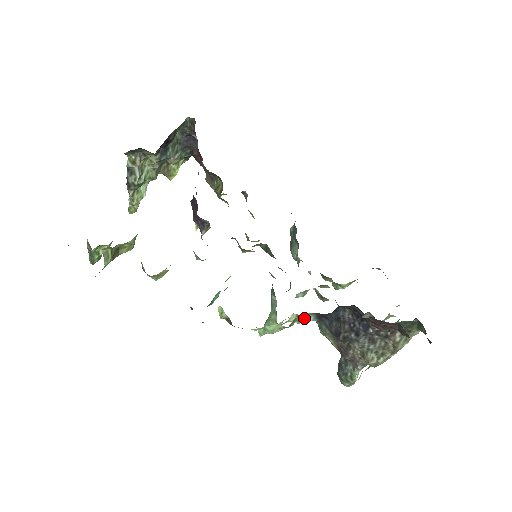
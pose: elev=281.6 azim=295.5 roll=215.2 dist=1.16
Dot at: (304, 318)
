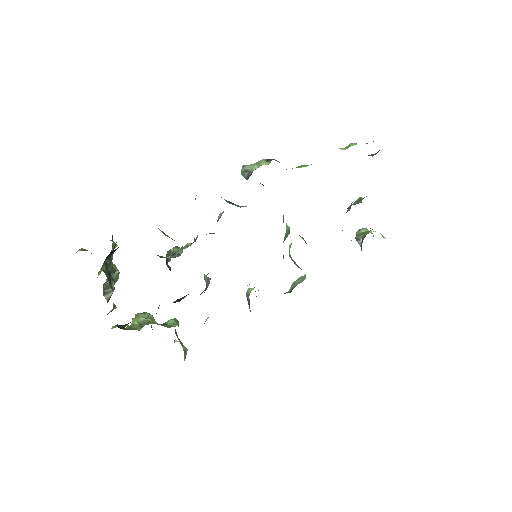
Dot at: occluded
